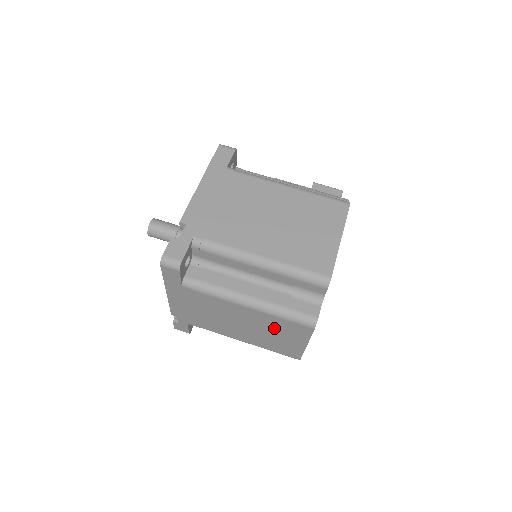
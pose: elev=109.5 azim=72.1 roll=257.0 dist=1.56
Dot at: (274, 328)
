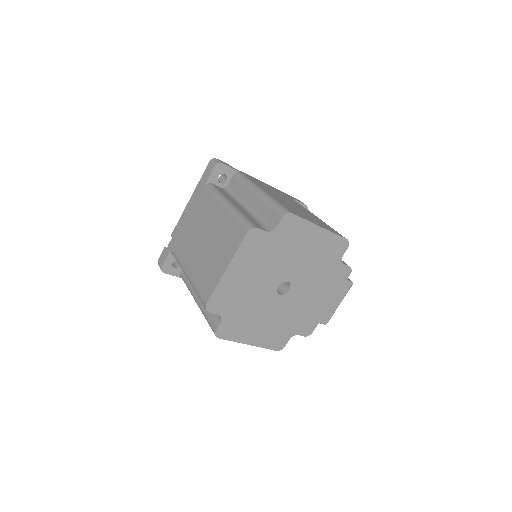
Dot at: (221, 240)
